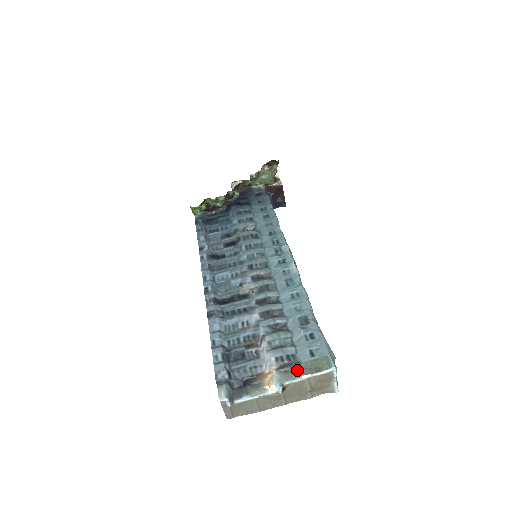
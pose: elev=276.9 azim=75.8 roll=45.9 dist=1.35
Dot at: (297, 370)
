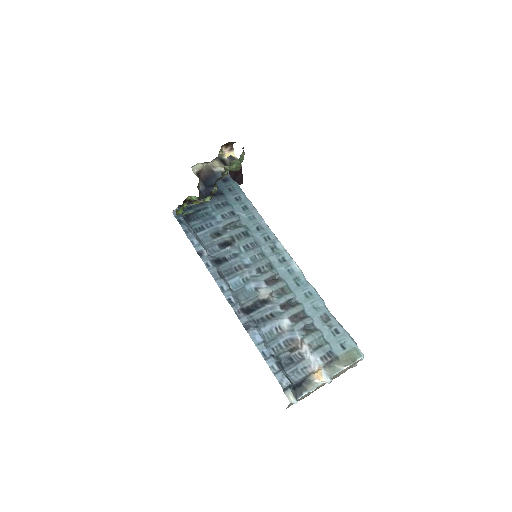
Dot at: (338, 363)
